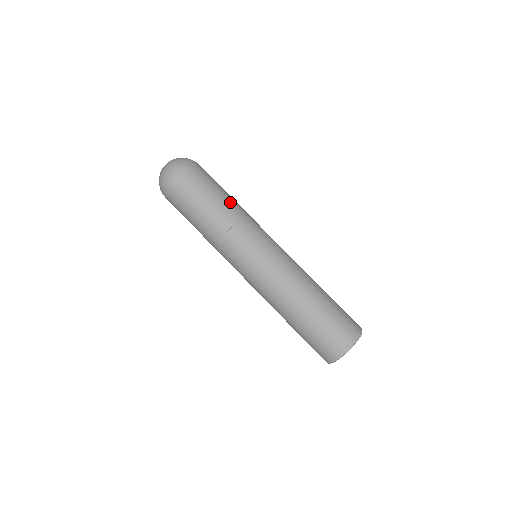
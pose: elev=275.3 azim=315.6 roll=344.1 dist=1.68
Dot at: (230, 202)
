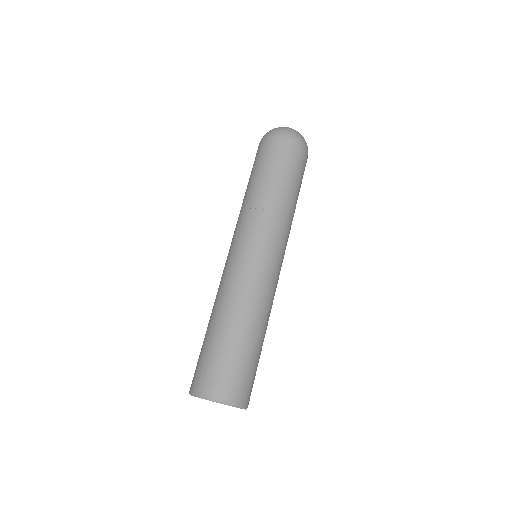
Dot at: occluded
